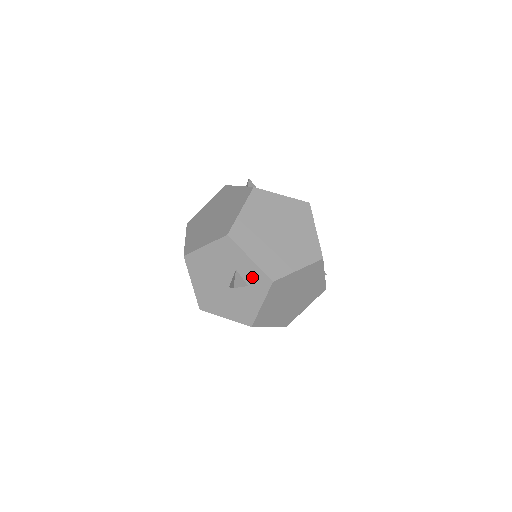
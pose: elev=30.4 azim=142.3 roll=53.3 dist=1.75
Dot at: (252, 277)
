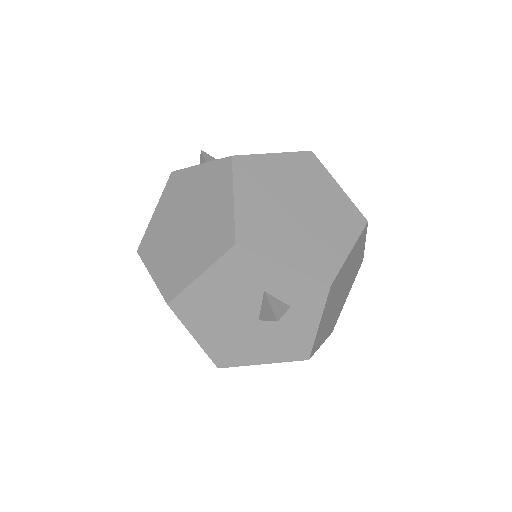
Dot at: (294, 292)
